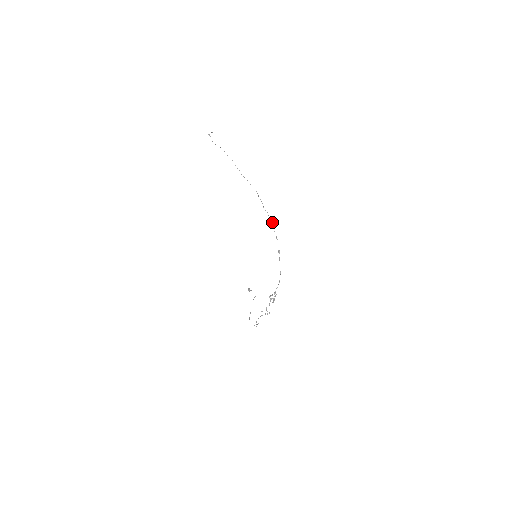
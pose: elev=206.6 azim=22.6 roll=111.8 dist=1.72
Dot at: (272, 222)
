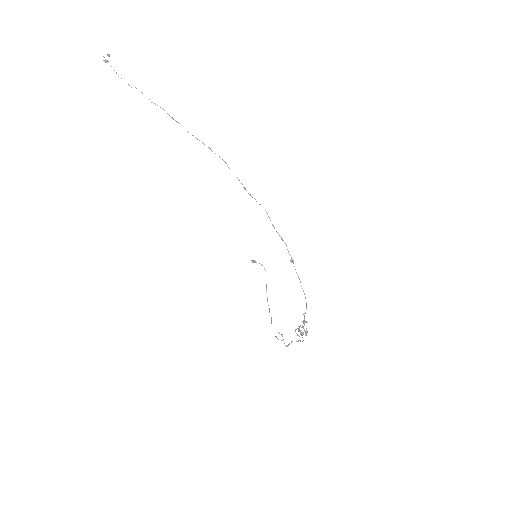
Dot at: occluded
